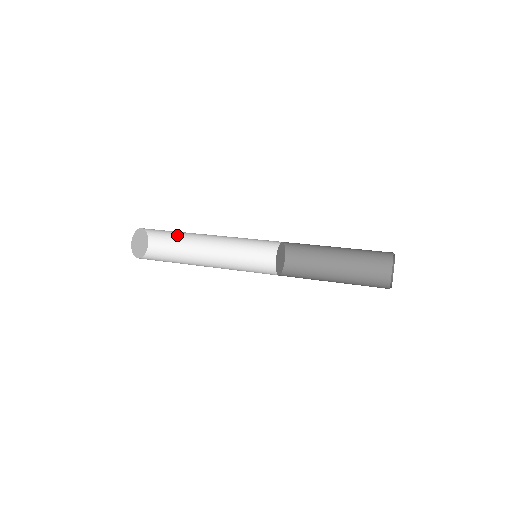
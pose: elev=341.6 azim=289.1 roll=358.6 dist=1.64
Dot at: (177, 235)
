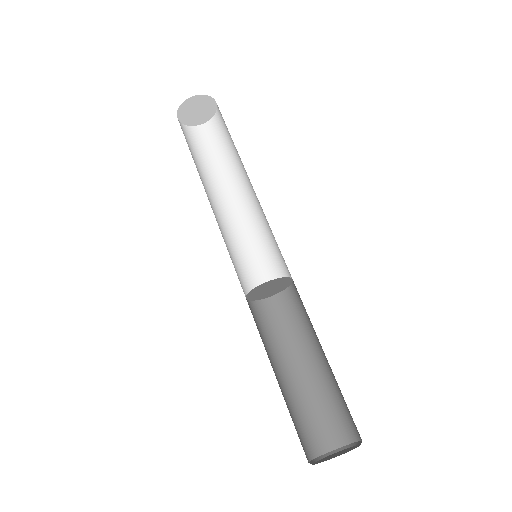
Dot at: (233, 143)
